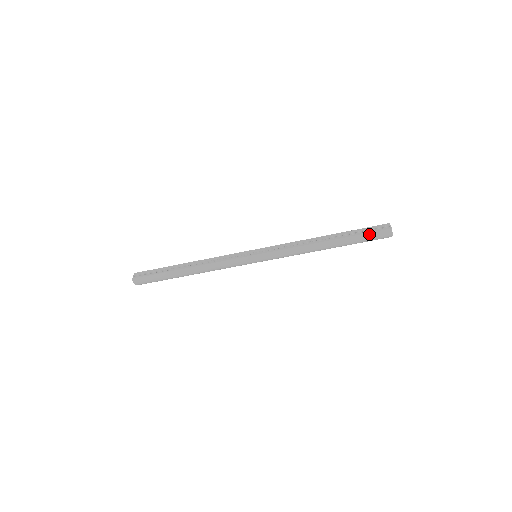
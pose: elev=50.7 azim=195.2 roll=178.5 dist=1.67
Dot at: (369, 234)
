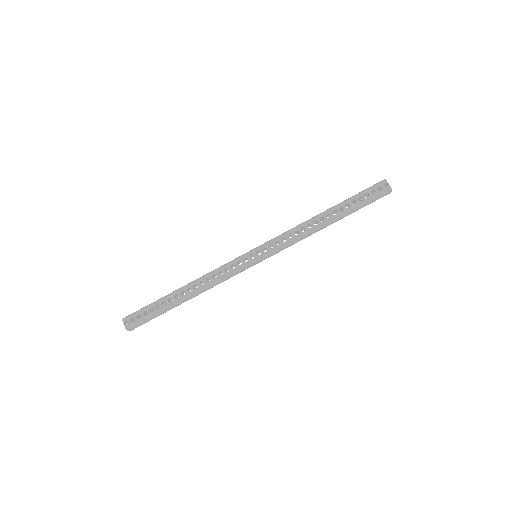
Dot at: (370, 200)
